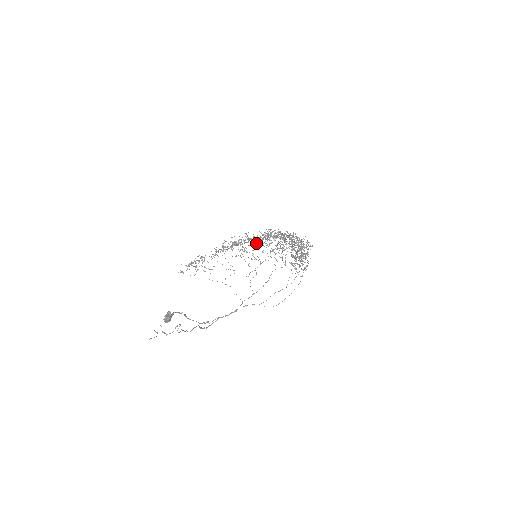
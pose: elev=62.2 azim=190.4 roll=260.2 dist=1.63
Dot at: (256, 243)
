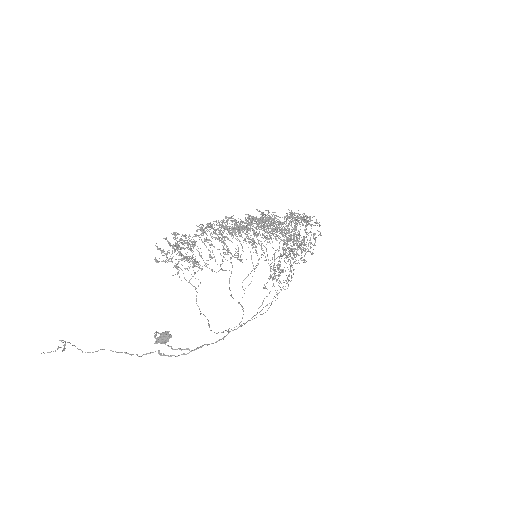
Dot at: occluded
